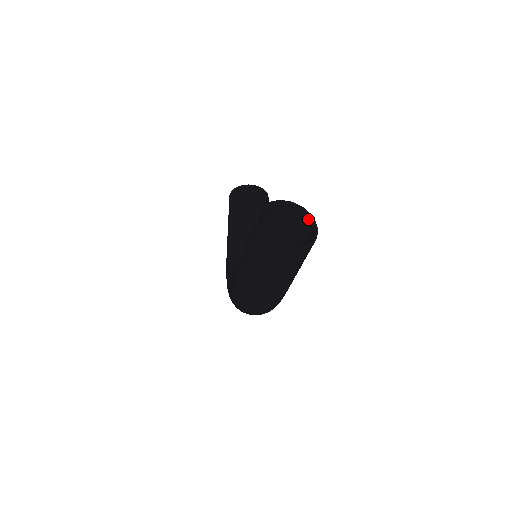
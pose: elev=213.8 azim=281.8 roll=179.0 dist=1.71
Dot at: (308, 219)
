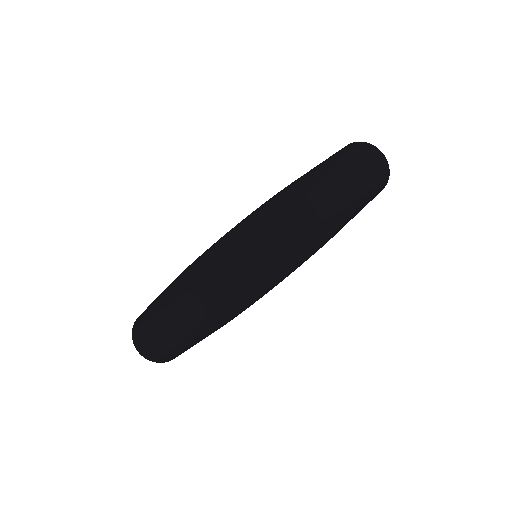
Dot at: occluded
